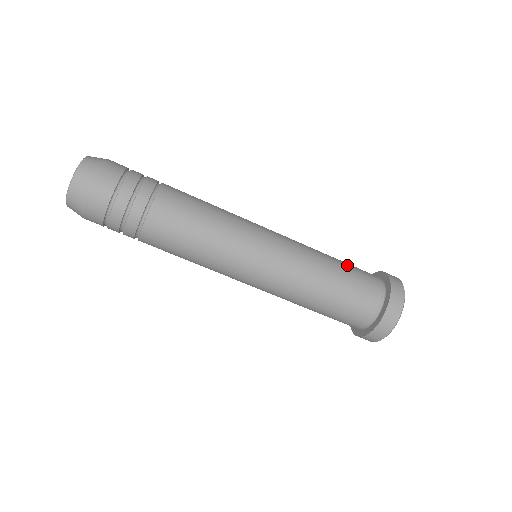
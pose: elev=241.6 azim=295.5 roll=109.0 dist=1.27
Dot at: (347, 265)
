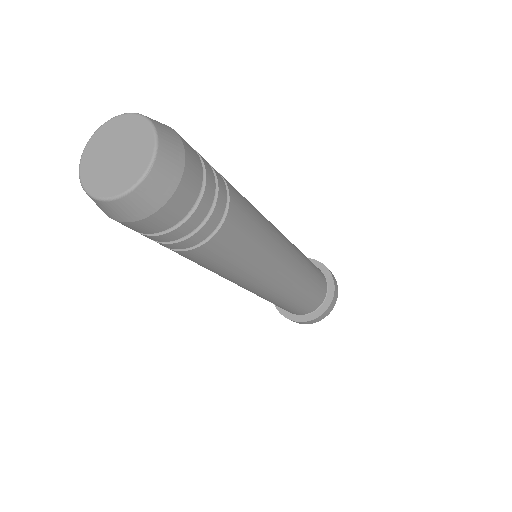
Dot at: (316, 271)
